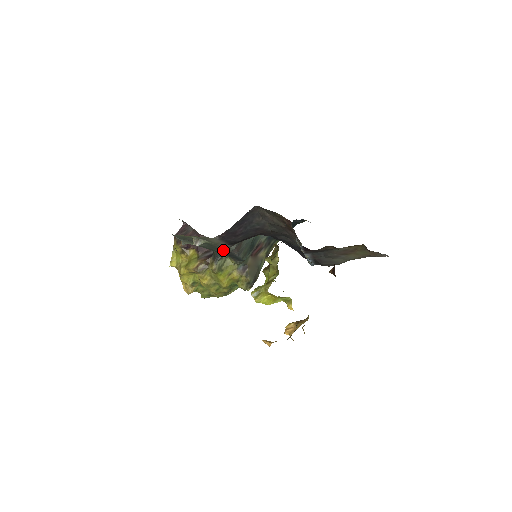
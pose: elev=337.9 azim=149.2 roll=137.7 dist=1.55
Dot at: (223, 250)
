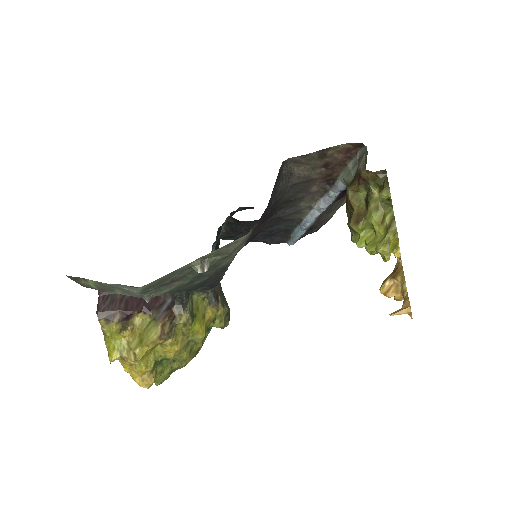
Dot at: (215, 271)
